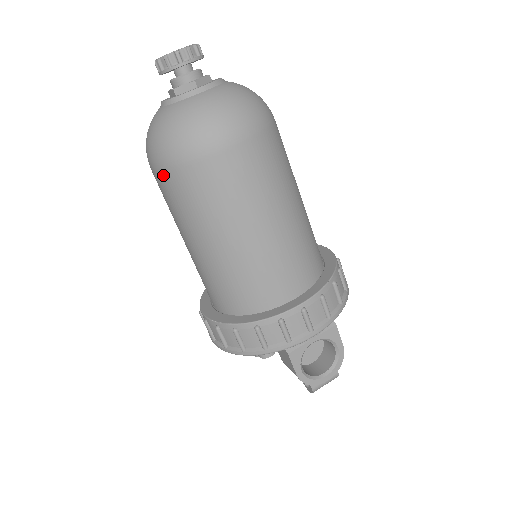
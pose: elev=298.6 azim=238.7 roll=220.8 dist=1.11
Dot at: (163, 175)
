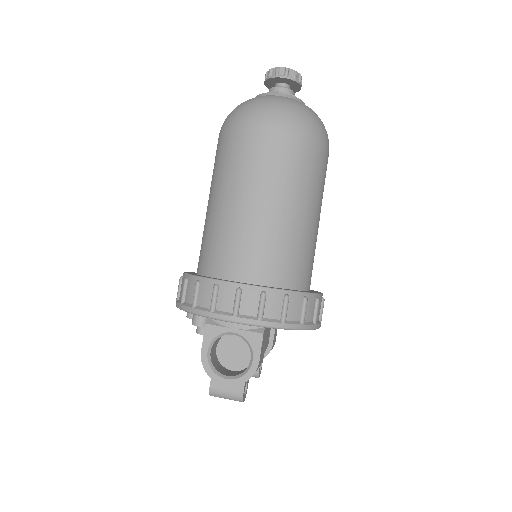
Dot at: (218, 140)
